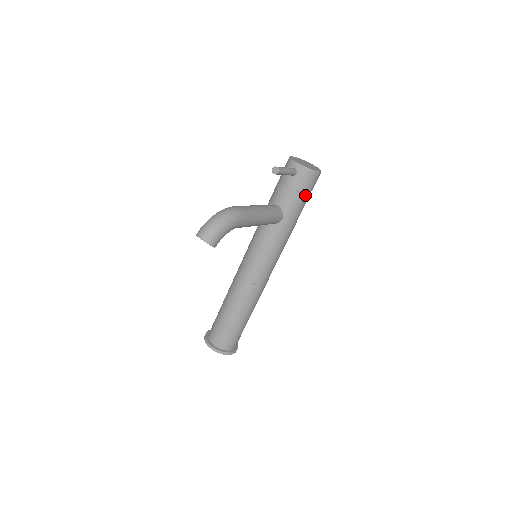
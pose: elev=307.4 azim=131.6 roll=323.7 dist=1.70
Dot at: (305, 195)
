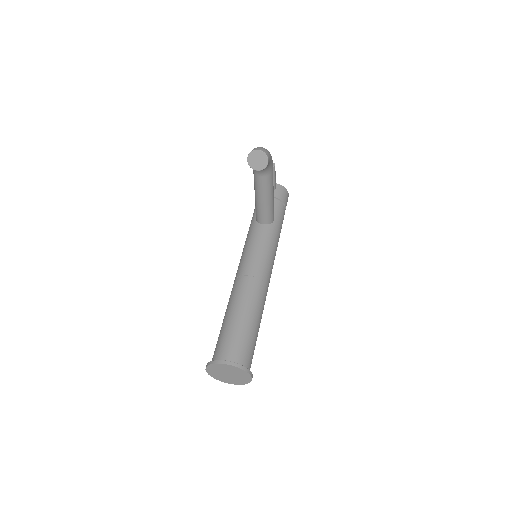
Dot at: (284, 208)
